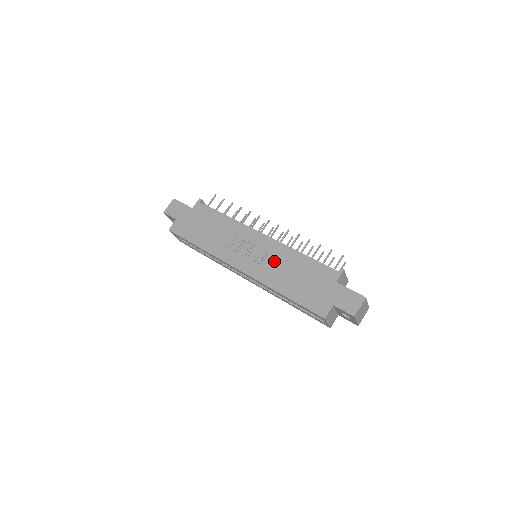
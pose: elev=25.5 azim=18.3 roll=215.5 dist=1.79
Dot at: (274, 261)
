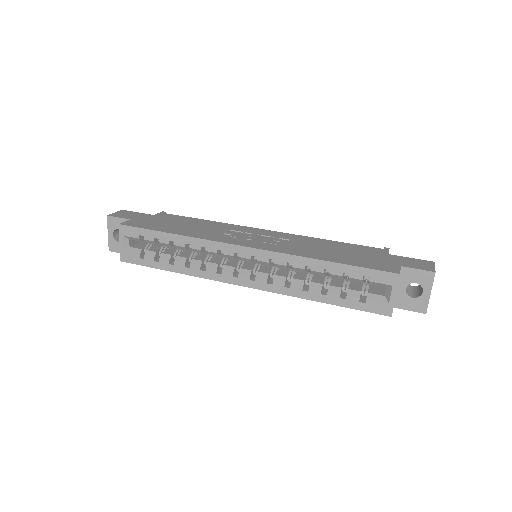
Dot at: (295, 242)
